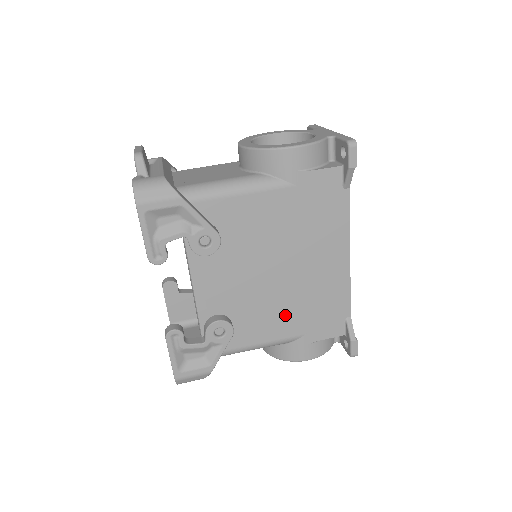
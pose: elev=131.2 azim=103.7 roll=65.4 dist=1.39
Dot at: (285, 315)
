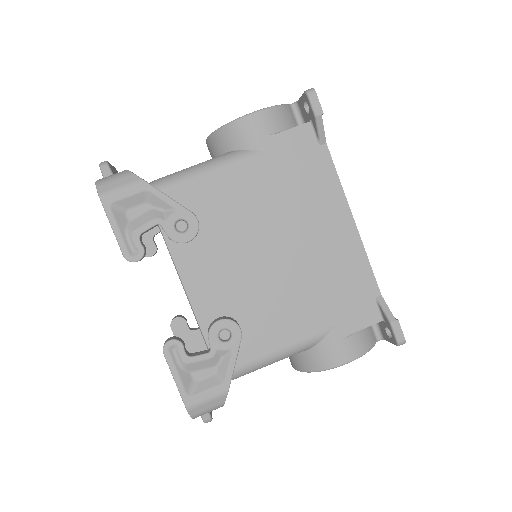
Dot at: (300, 306)
